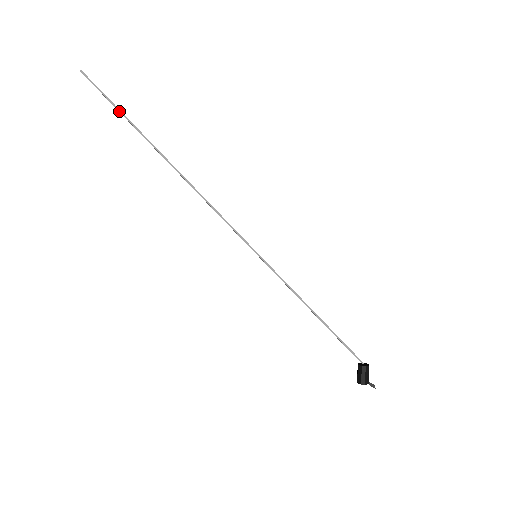
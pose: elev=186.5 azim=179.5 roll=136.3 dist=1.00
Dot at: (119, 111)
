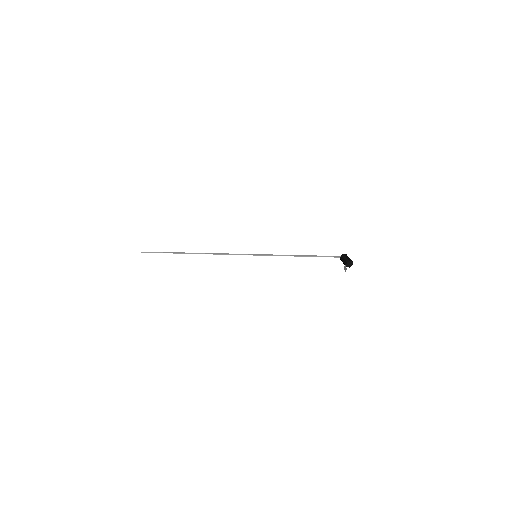
Dot at: (164, 252)
